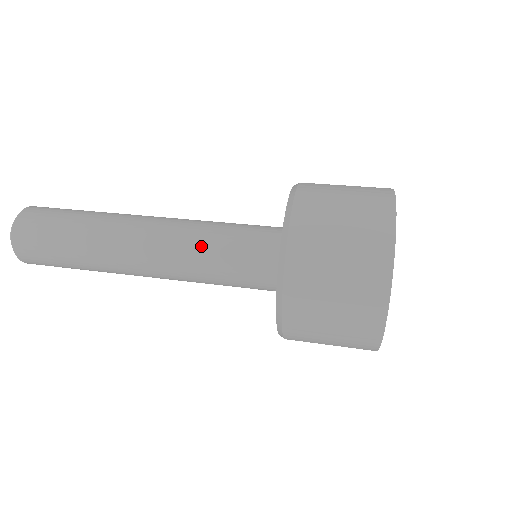
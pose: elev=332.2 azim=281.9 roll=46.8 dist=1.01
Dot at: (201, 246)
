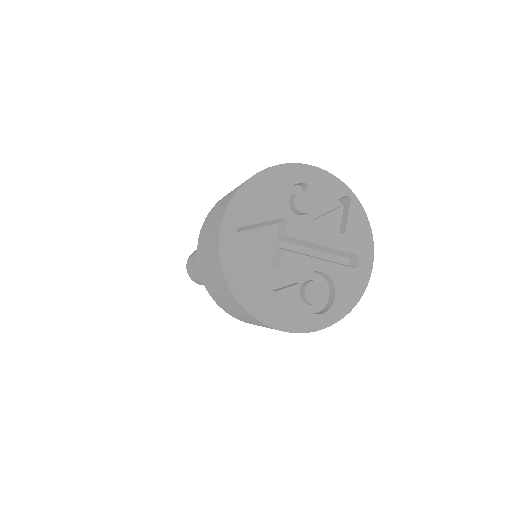
Dot at: occluded
